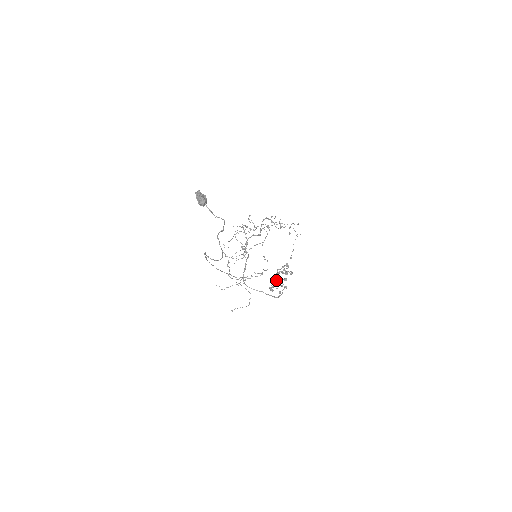
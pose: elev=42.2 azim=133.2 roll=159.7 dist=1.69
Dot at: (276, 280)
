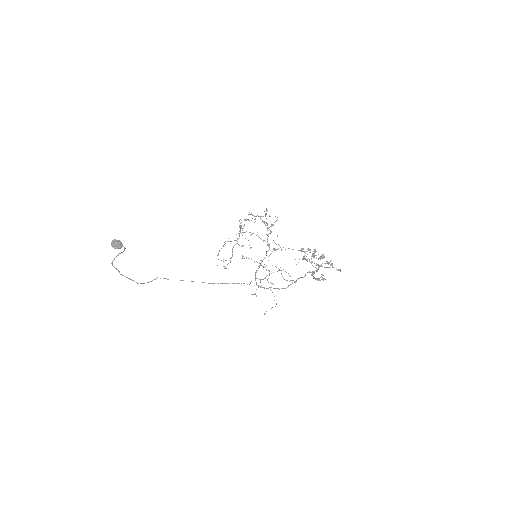
Dot at: (318, 267)
